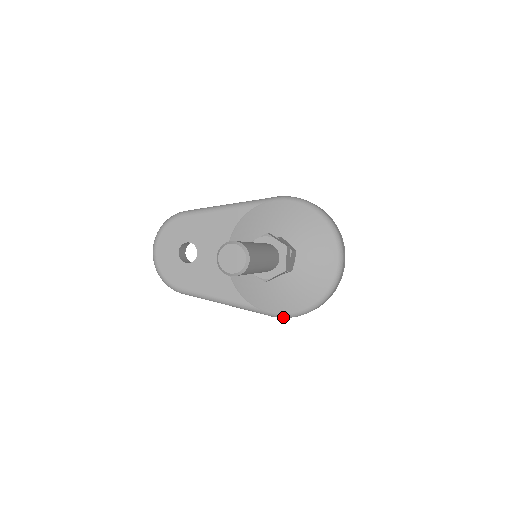
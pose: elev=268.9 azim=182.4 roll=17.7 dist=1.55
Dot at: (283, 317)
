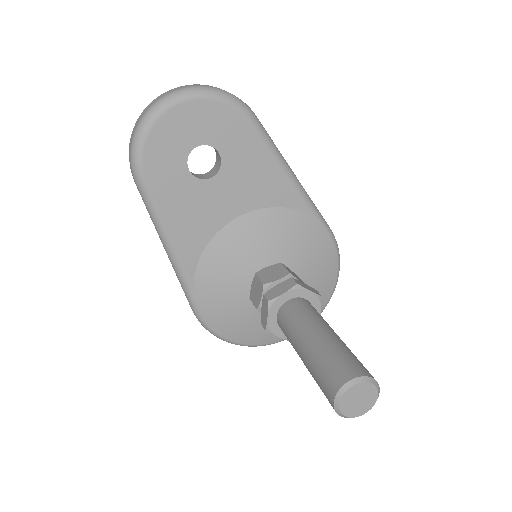
Dot at: (202, 324)
